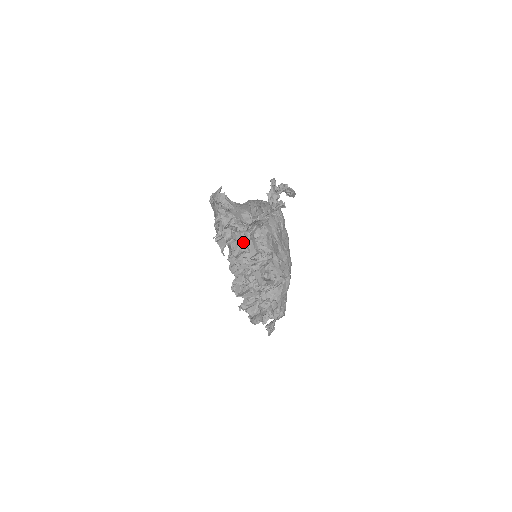
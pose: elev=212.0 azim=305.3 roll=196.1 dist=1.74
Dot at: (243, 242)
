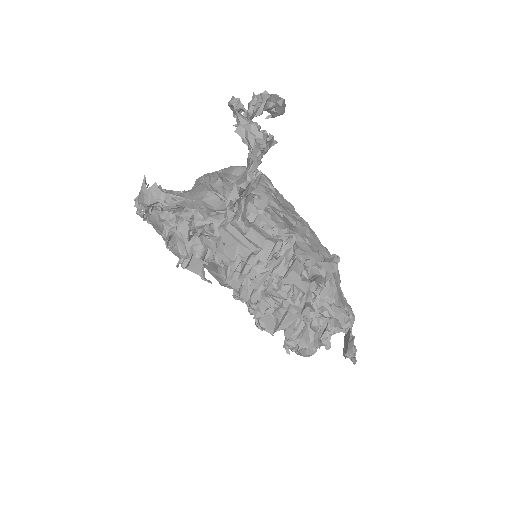
Dot at: (239, 239)
